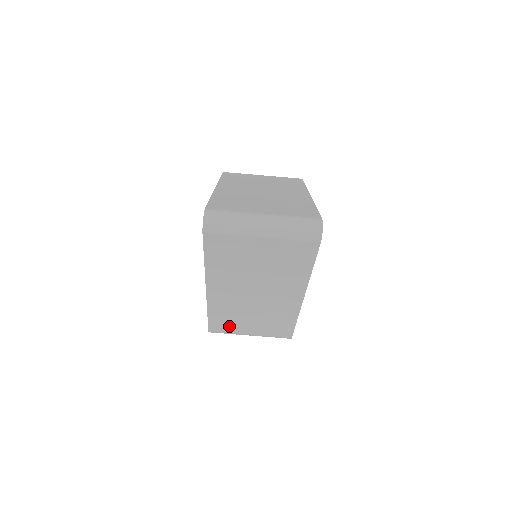
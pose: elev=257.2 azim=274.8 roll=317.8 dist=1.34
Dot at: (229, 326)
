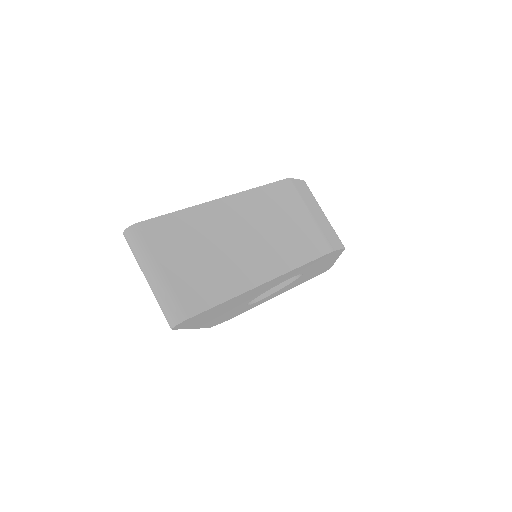
Dot at: occluded
